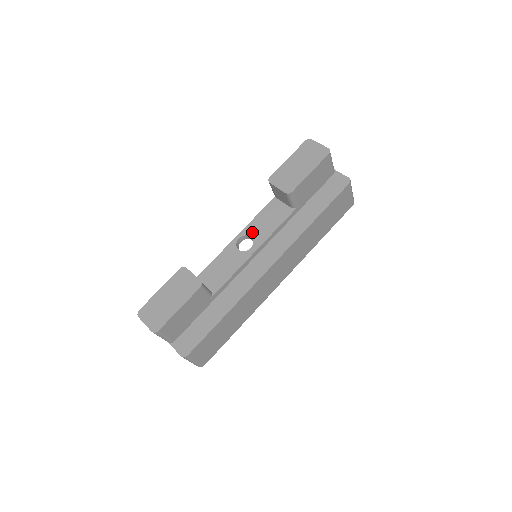
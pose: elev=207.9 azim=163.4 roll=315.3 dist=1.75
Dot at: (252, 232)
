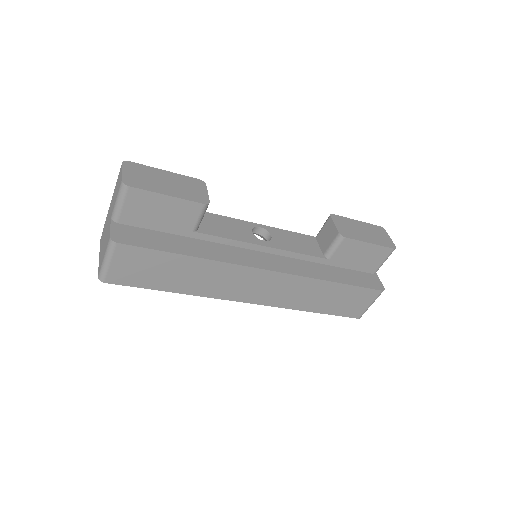
Dot at: (275, 234)
